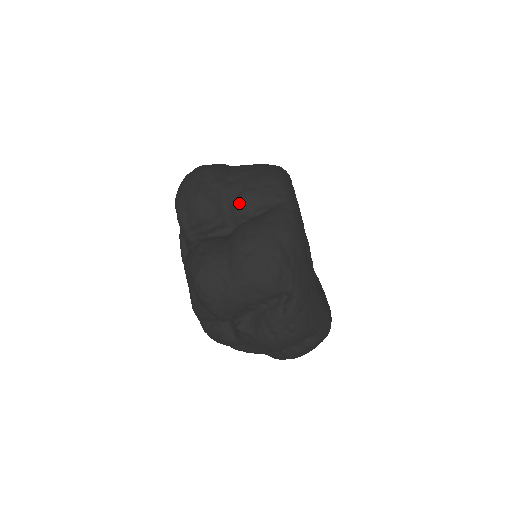
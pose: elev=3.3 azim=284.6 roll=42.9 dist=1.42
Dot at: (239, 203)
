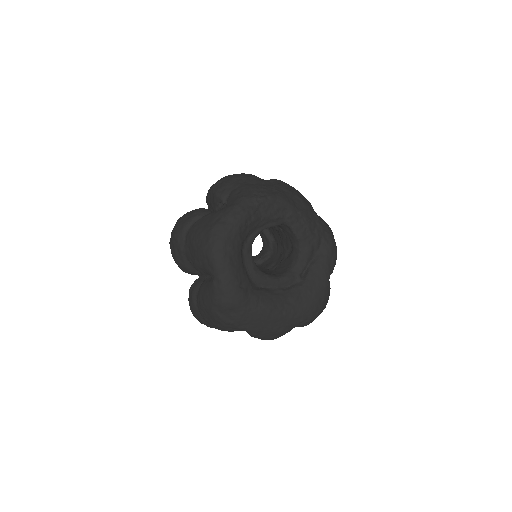
Dot at: (196, 269)
